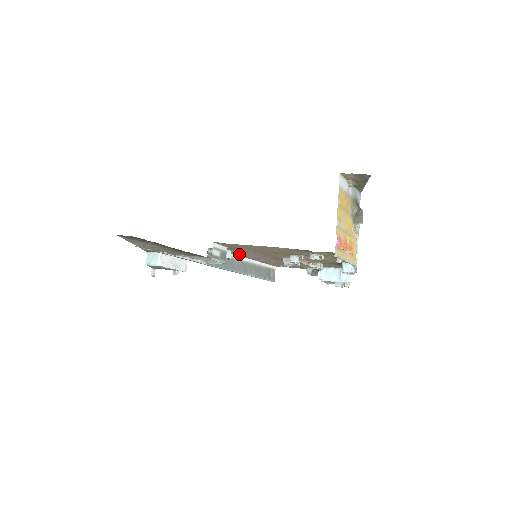
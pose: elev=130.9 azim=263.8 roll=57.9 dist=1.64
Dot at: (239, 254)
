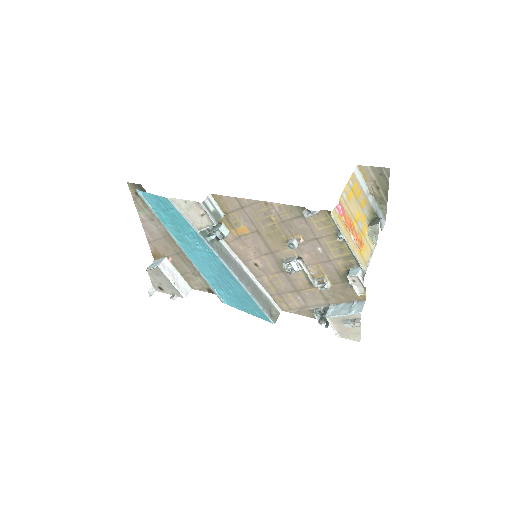
Dot at: (239, 249)
